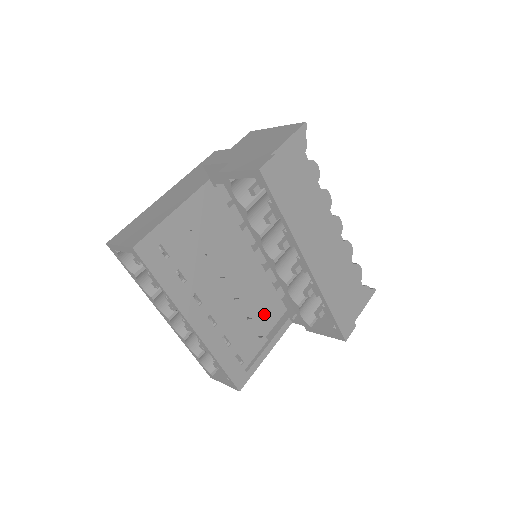
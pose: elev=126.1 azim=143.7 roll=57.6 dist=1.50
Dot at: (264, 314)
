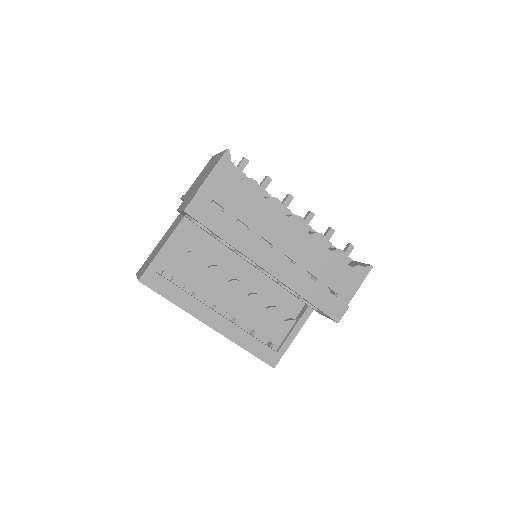
Dot at: (288, 299)
